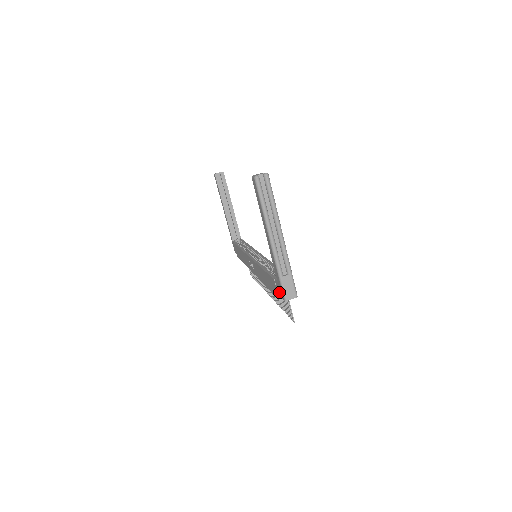
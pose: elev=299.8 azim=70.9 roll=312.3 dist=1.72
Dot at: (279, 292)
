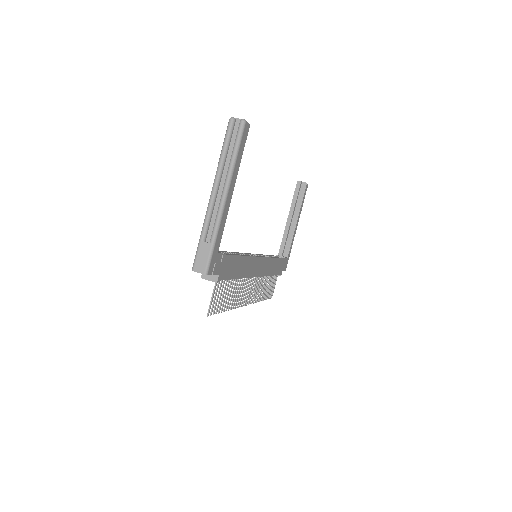
Dot at: occluded
